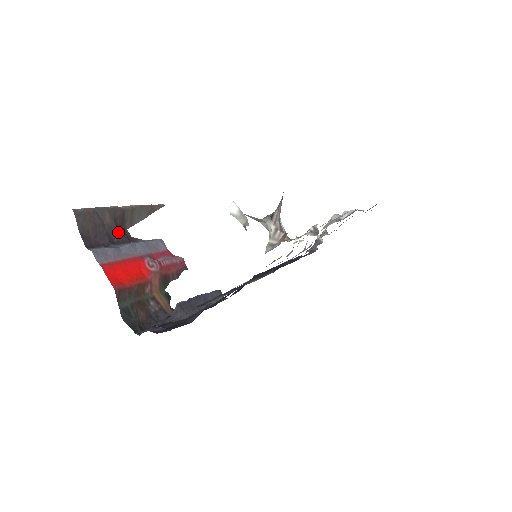
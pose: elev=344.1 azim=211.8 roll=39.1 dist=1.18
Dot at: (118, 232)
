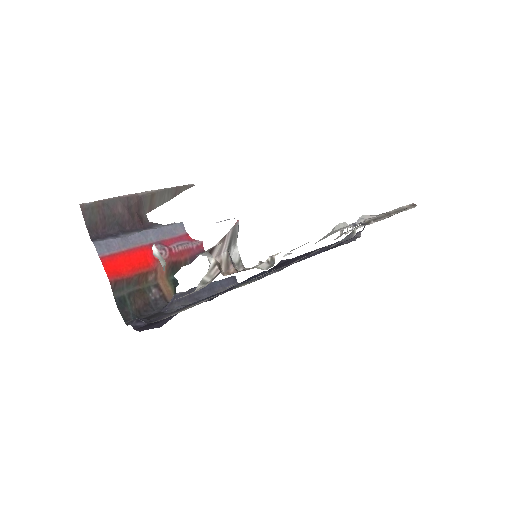
Dot at: (131, 220)
